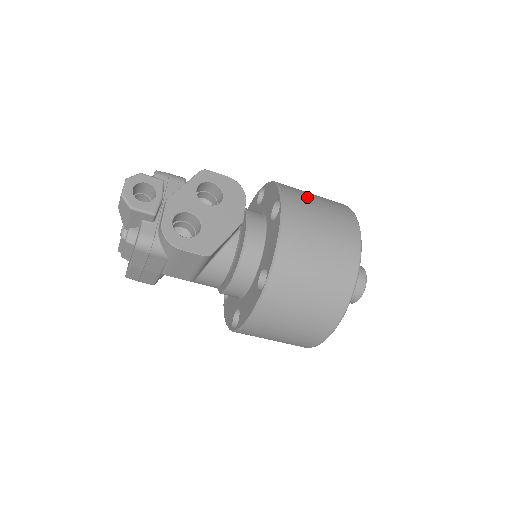
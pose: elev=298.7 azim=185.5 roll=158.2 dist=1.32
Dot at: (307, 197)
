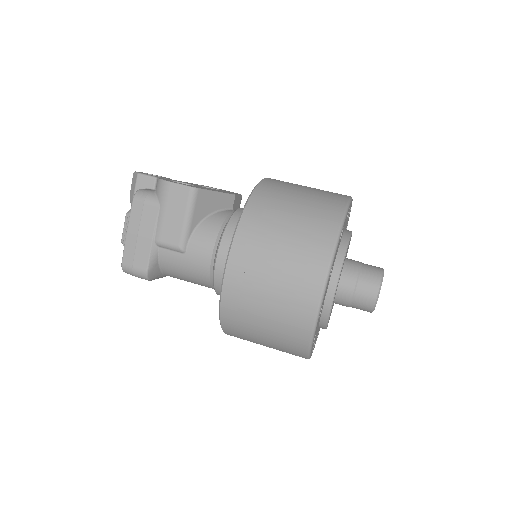
Dot at: occluded
